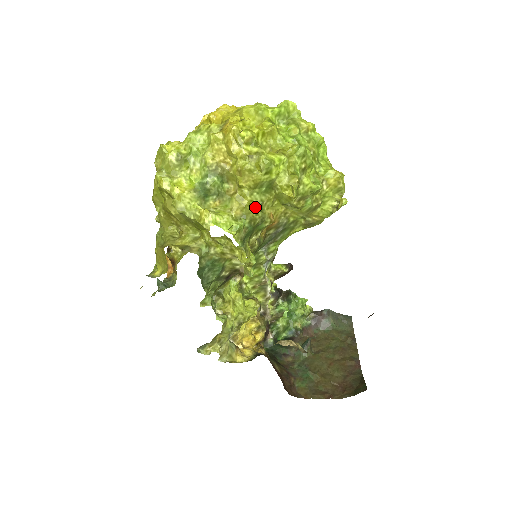
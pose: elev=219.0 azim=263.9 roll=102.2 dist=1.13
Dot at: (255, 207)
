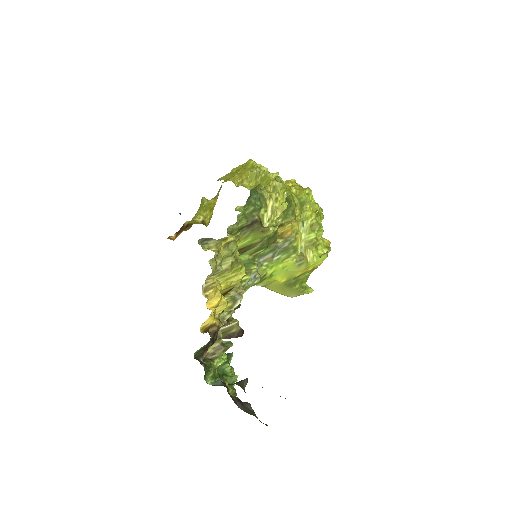
Dot at: (294, 202)
